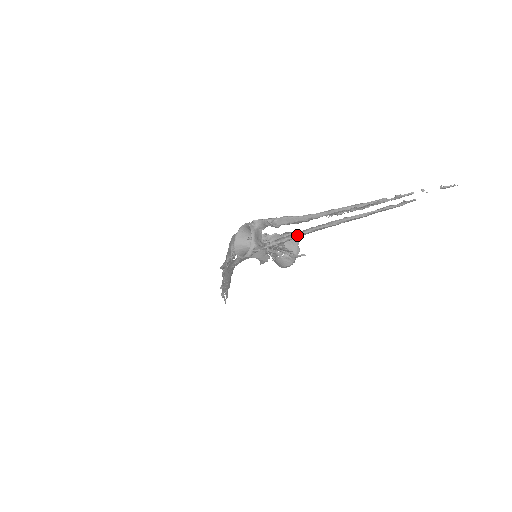
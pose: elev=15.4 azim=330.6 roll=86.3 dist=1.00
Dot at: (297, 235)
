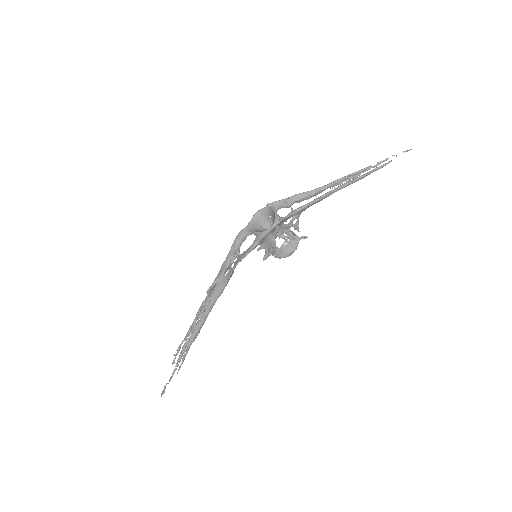
Dot at: (315, 200)
